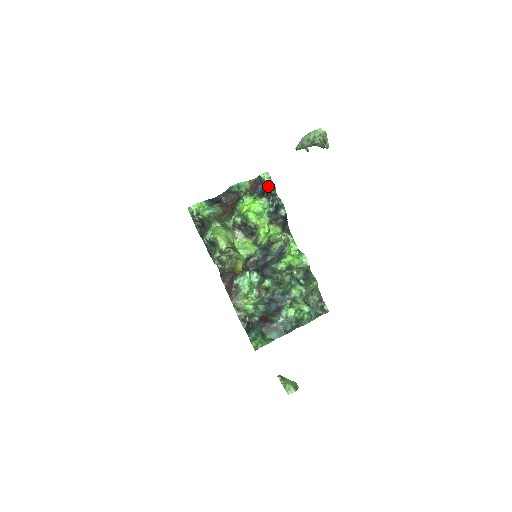
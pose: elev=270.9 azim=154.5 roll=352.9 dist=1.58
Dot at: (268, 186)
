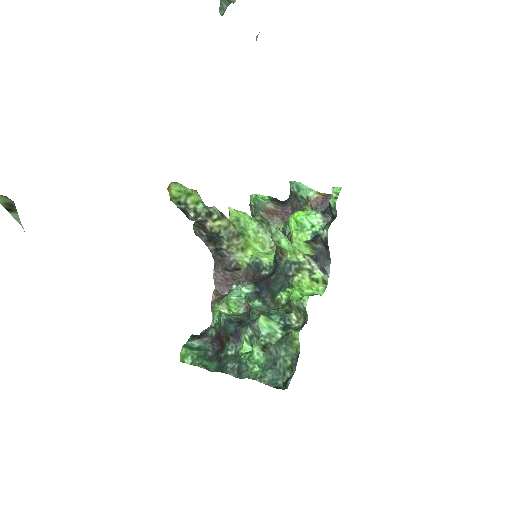
Dot at: (330, 201)
